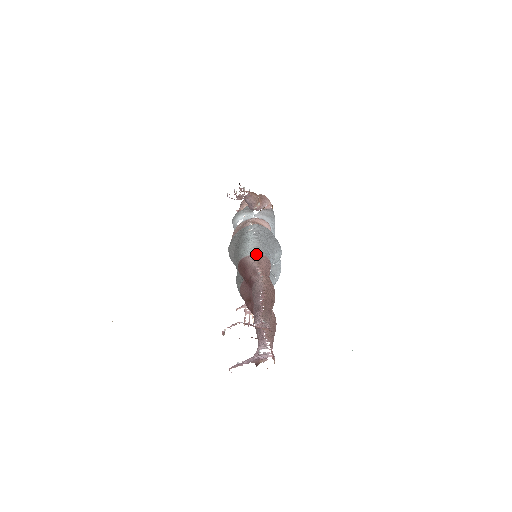
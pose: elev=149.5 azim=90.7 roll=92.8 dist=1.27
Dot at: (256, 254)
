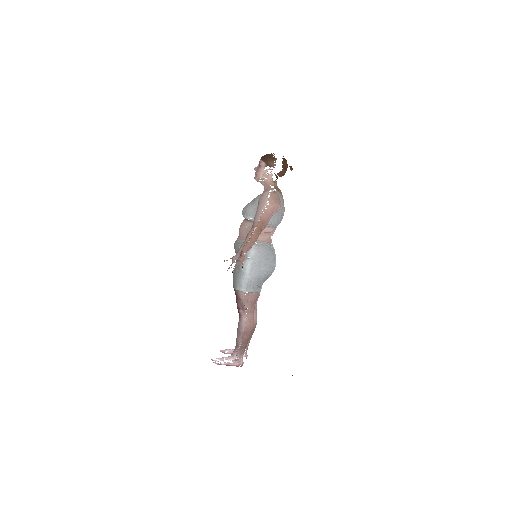
Dot at: occluded
